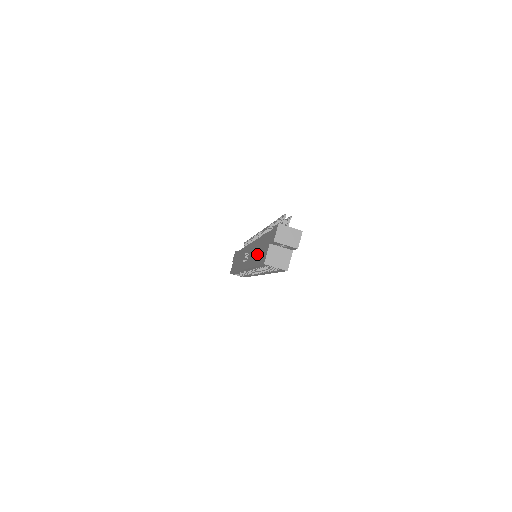
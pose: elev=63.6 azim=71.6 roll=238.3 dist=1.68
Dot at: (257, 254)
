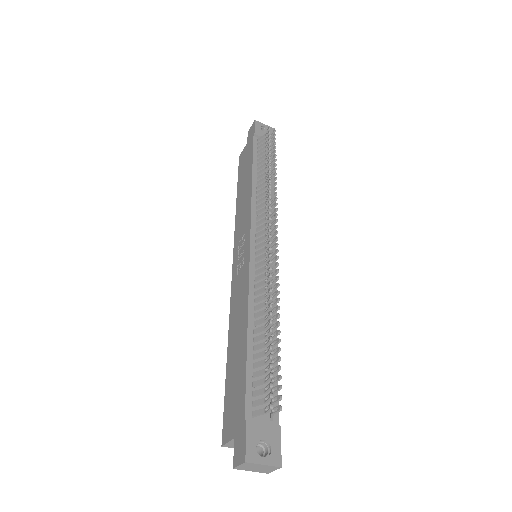
Dot at: (233, 356)
